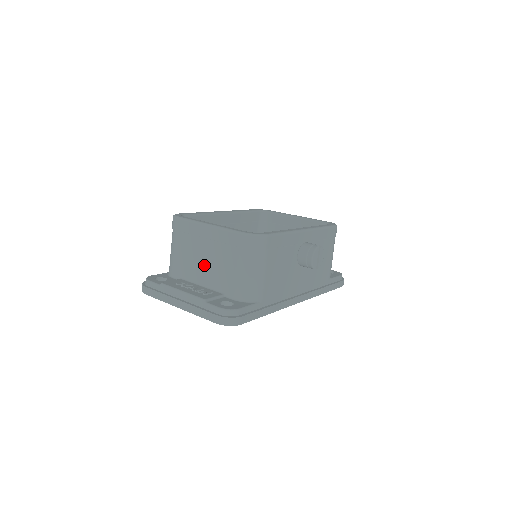
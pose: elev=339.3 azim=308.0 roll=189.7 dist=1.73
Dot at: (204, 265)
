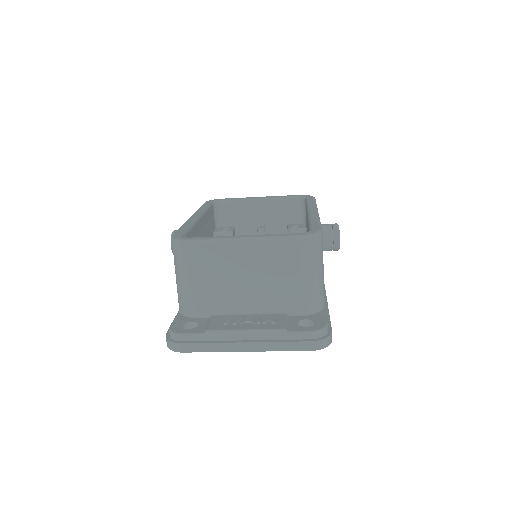
Dot at: (247, 289)
